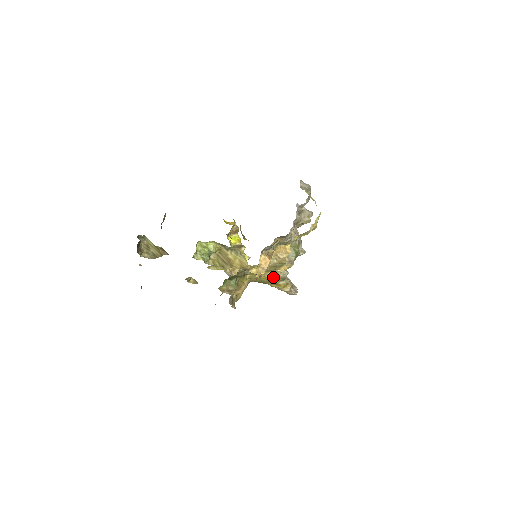
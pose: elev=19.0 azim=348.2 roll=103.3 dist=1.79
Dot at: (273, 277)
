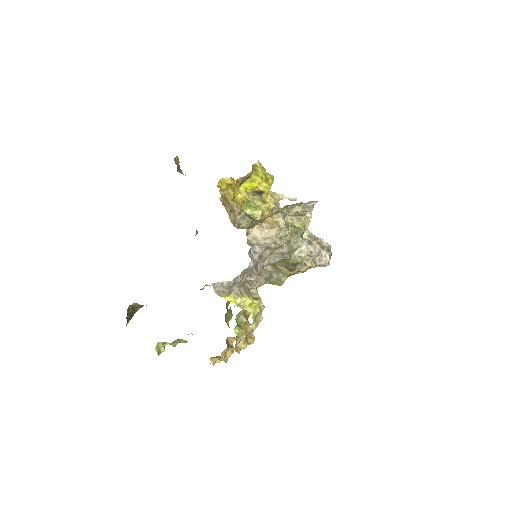
Dot at: (277, 285)
